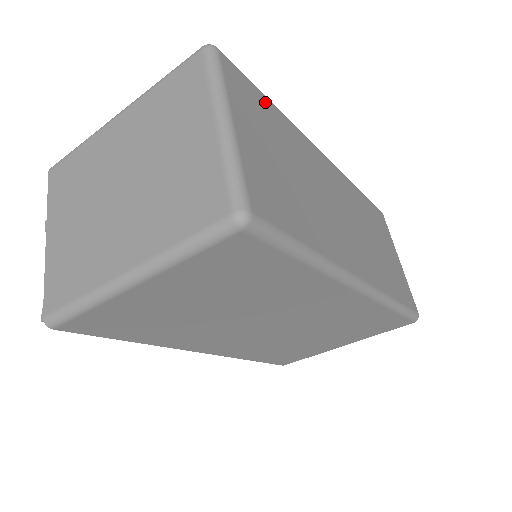
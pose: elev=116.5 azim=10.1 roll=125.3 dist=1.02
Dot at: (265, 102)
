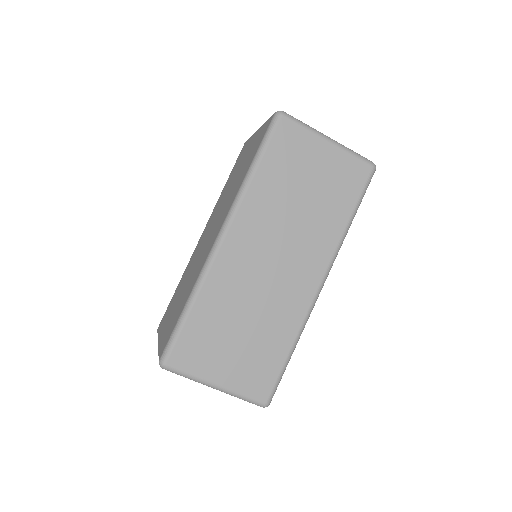
Dot at: (192, 324)
